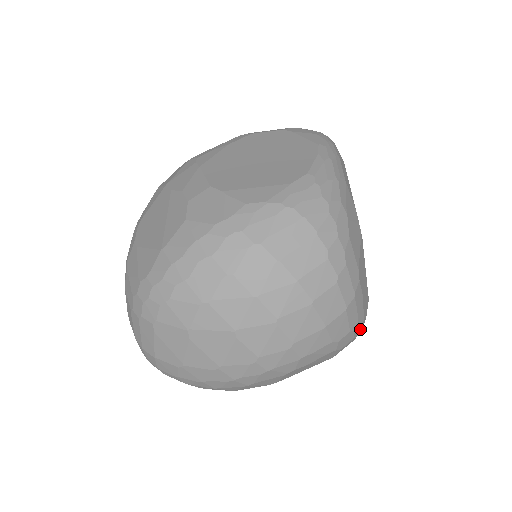
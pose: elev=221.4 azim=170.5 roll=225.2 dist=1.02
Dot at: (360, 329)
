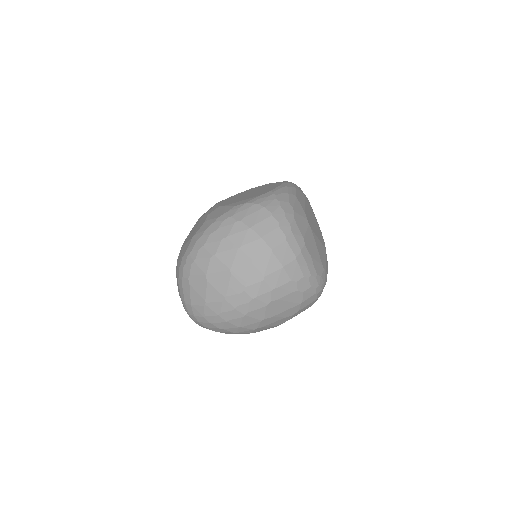
Dot at: (316, 282)
